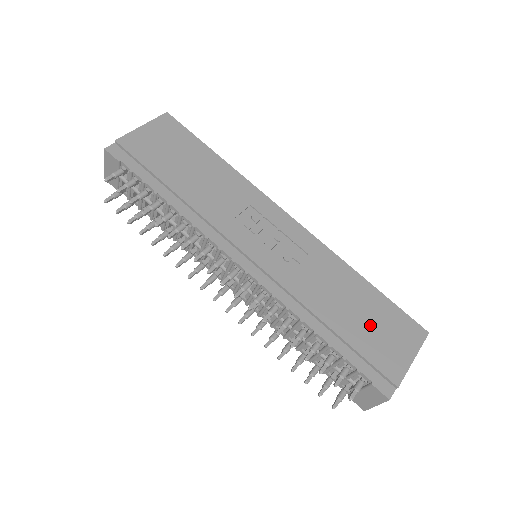
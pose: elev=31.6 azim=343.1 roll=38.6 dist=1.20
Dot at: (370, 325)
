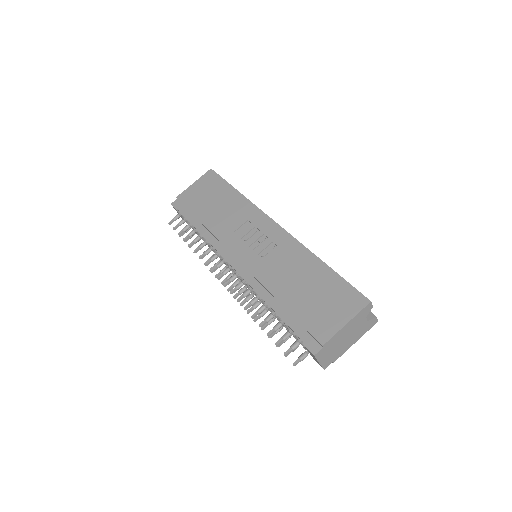
Dot at: (314, 298)
